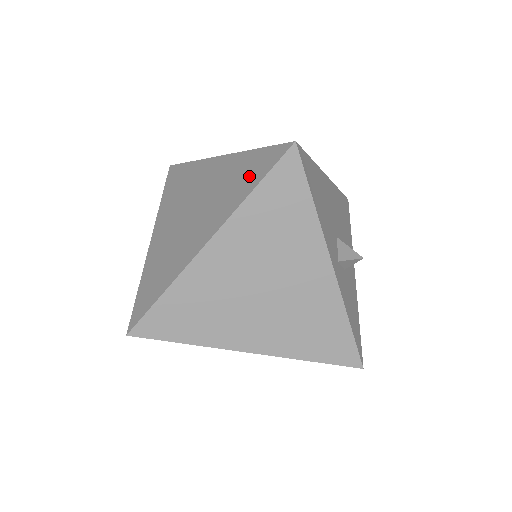
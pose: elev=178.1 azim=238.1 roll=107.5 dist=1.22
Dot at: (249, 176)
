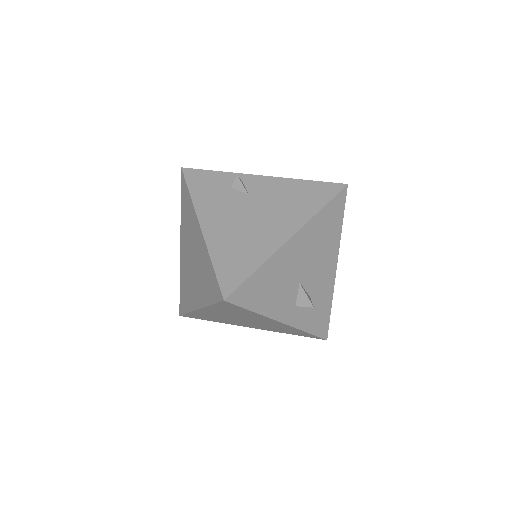
Dot at: (209, 287)
